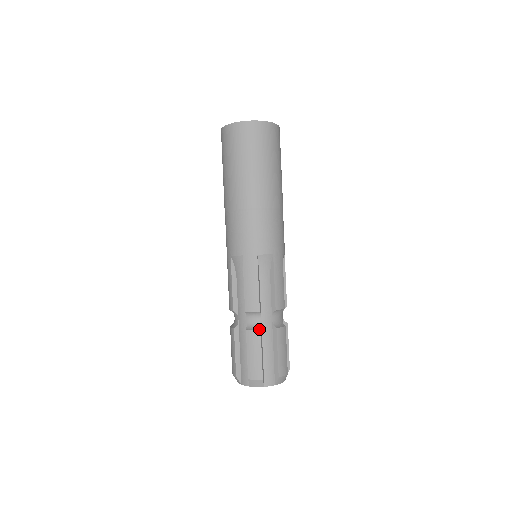
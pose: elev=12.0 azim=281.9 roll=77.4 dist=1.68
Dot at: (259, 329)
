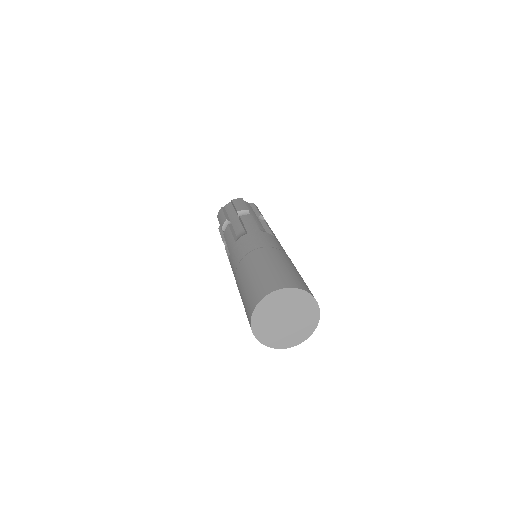
Dot at: occluded
